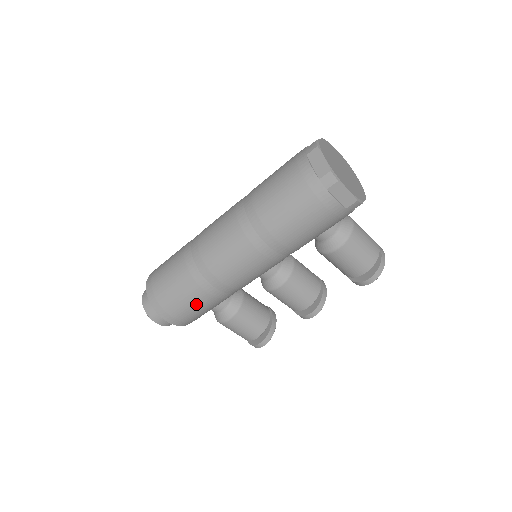
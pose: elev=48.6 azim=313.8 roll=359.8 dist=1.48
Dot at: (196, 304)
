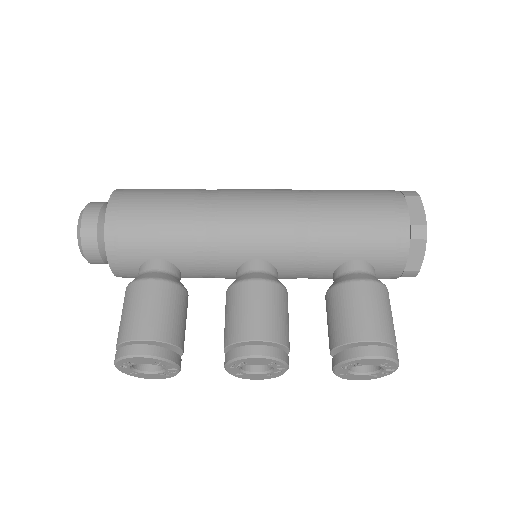
Dot at: (164, 210)
